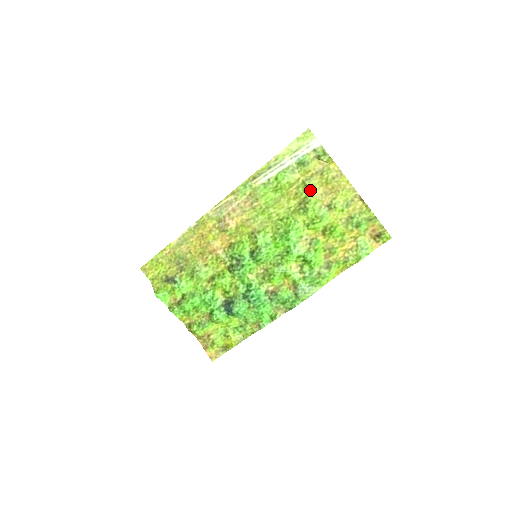
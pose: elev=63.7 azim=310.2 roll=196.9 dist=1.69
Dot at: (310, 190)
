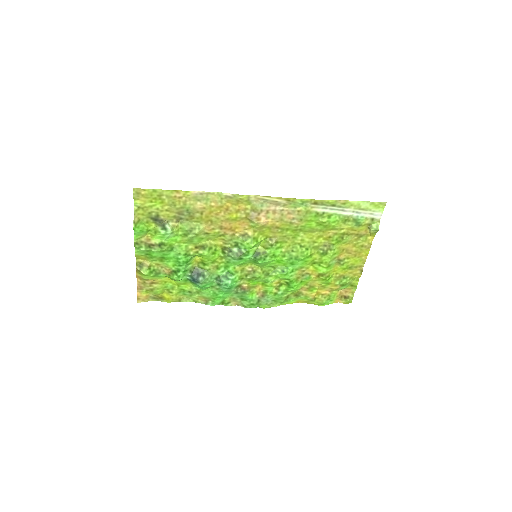
Dot at: (341, 242)
